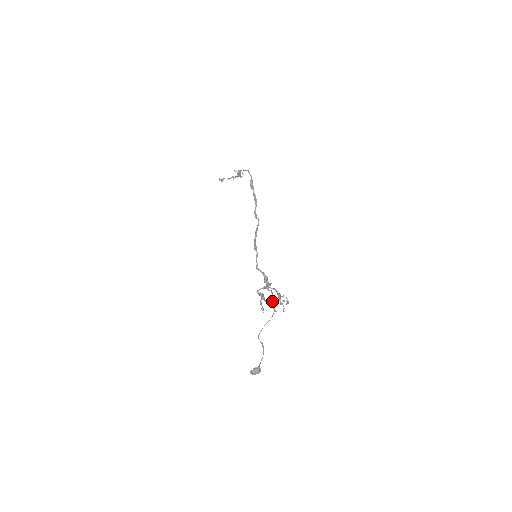
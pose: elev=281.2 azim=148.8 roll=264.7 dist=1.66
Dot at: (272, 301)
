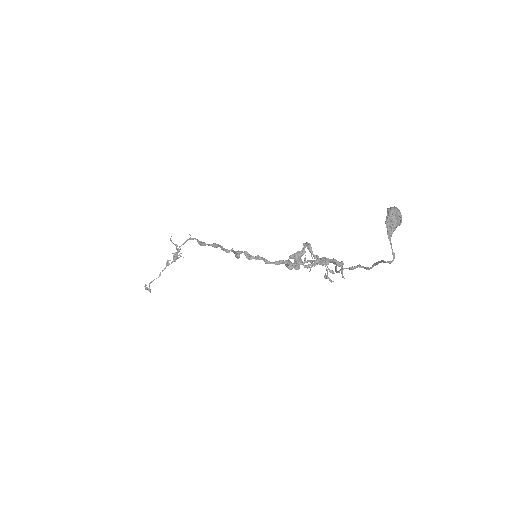
Dot at: (320, 260)
